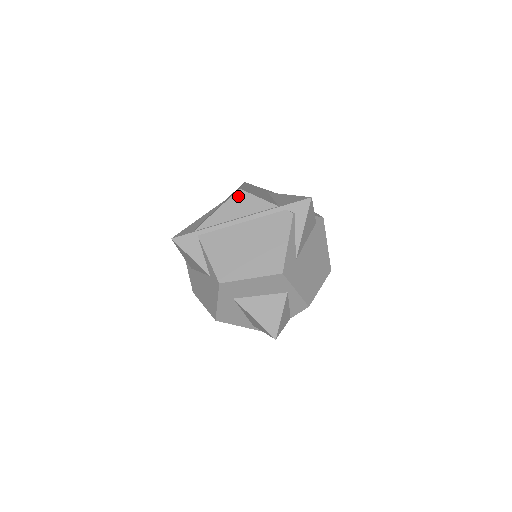
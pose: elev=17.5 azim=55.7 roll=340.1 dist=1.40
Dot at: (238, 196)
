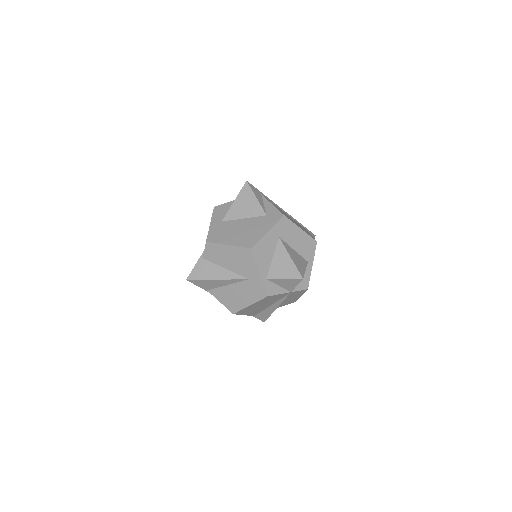
Dot at: occluded
